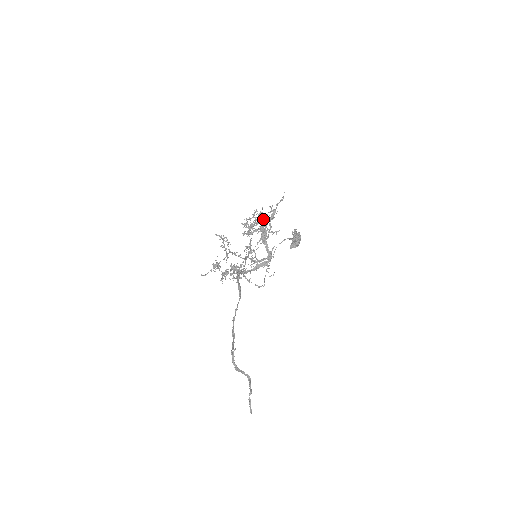
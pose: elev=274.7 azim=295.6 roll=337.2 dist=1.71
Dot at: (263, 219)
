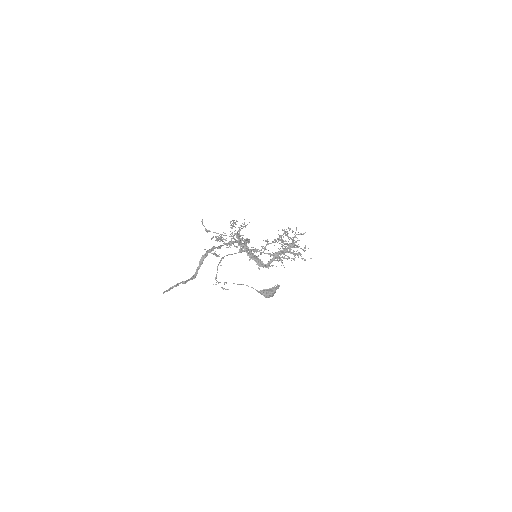
Dot at: occluded
